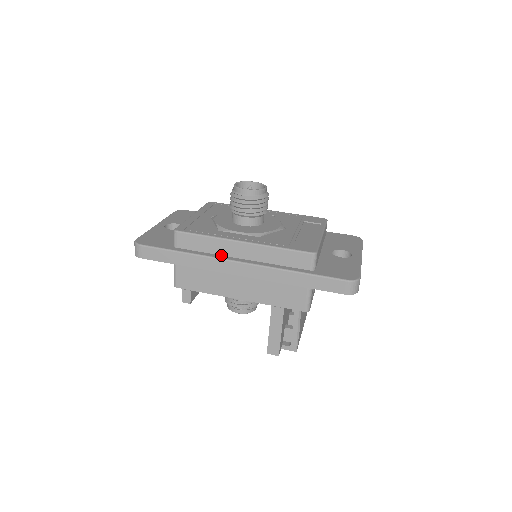
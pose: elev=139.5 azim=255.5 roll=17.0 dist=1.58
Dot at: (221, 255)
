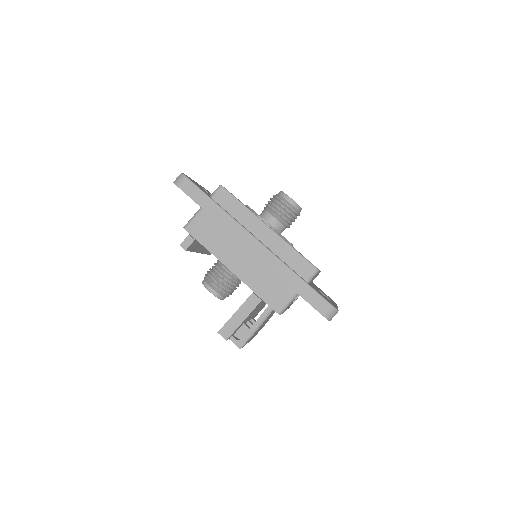
Dot at: (244, 226)
